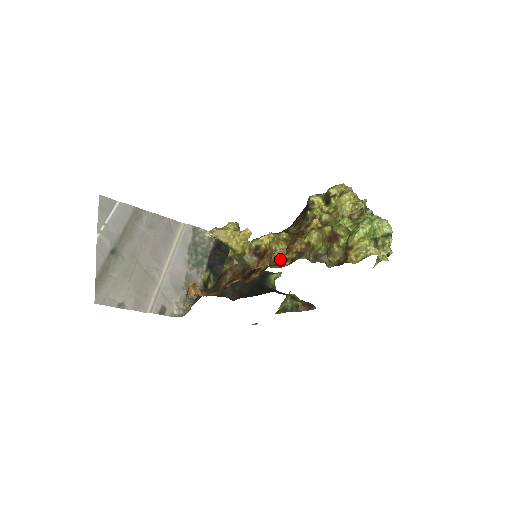
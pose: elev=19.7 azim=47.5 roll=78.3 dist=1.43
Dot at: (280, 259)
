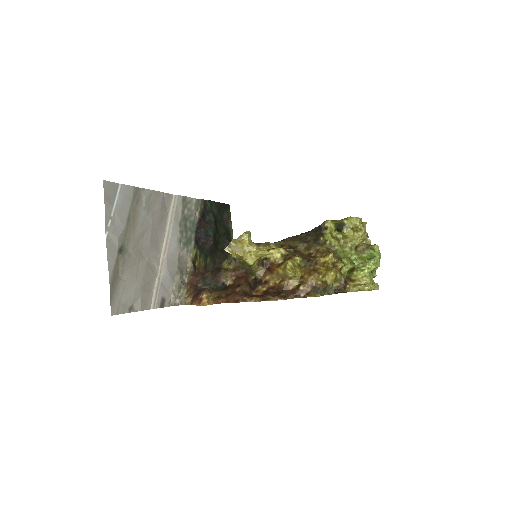
Dot at: (293, 286)
